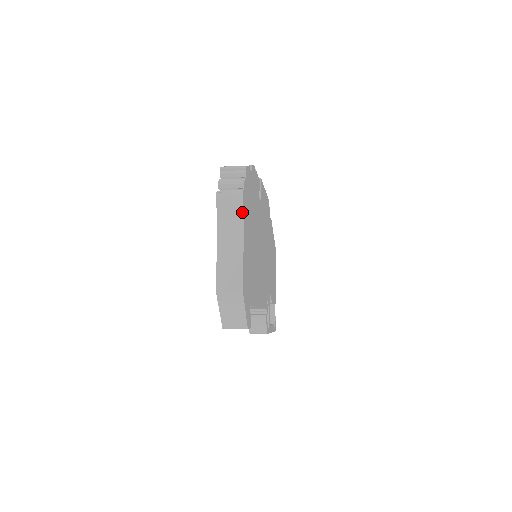
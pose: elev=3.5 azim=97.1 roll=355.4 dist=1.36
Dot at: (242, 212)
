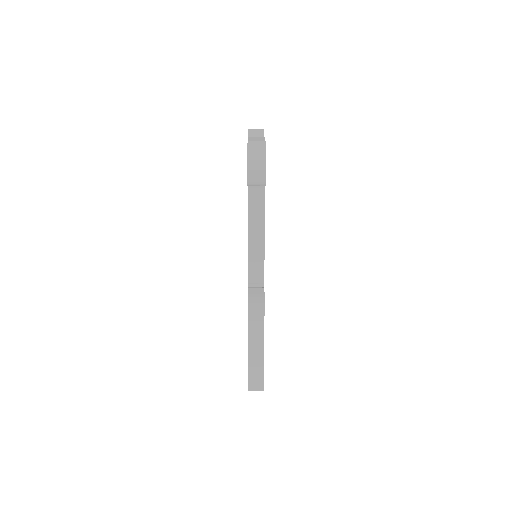
Dot at: occluded
